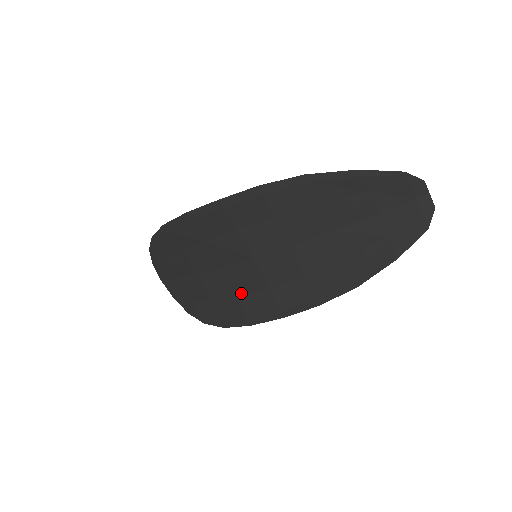
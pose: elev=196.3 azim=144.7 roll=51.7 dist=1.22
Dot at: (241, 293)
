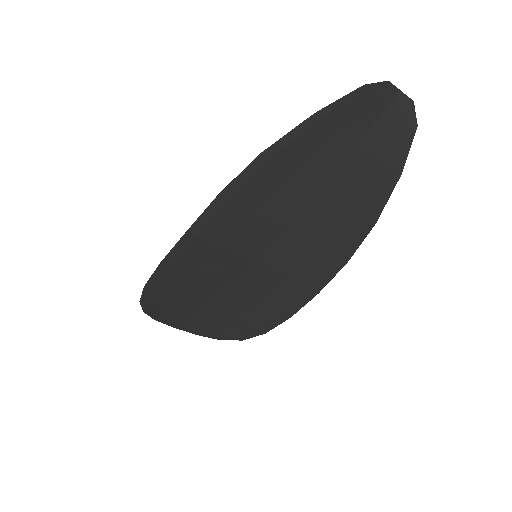
Dot at: (262, 296)
